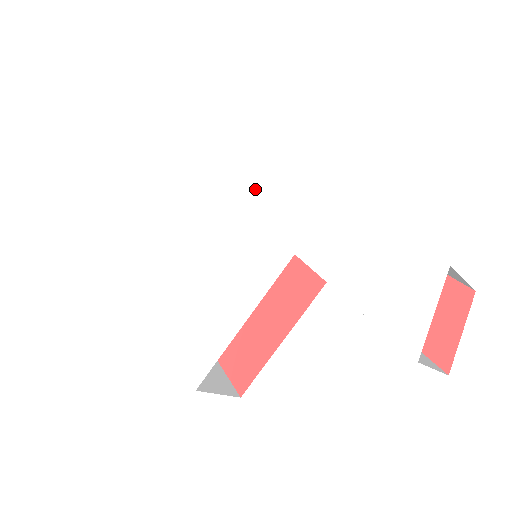
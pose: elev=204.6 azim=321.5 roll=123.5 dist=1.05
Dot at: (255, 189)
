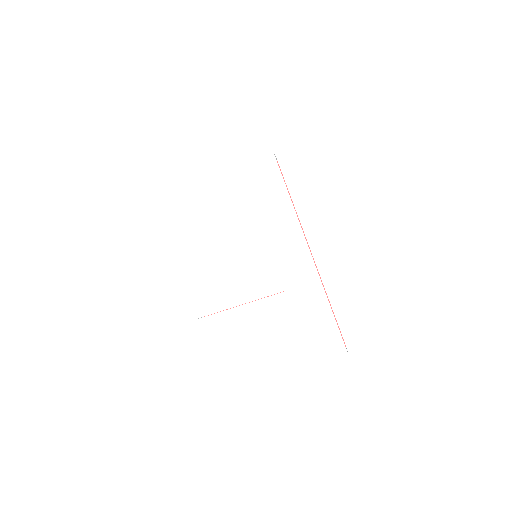
Dot at: (282, 229)
